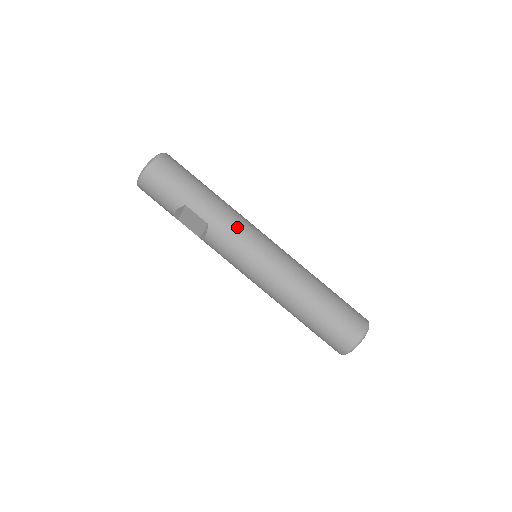
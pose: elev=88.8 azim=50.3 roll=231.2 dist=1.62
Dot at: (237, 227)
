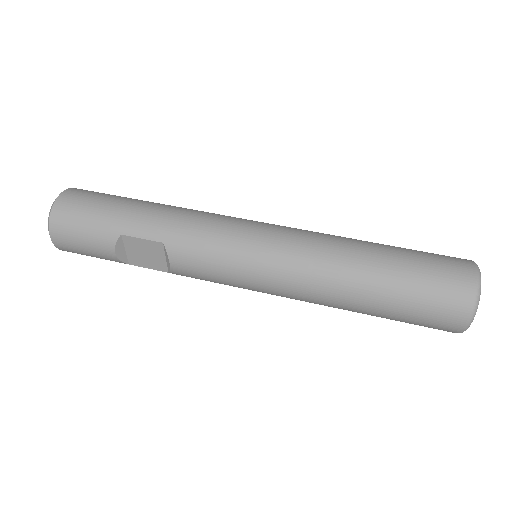
Dot at: (204, 226)
